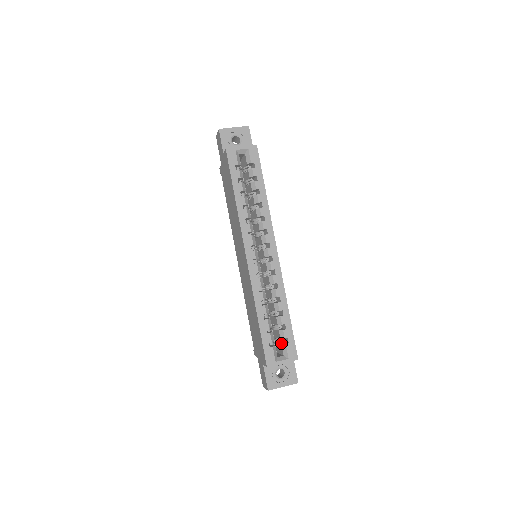
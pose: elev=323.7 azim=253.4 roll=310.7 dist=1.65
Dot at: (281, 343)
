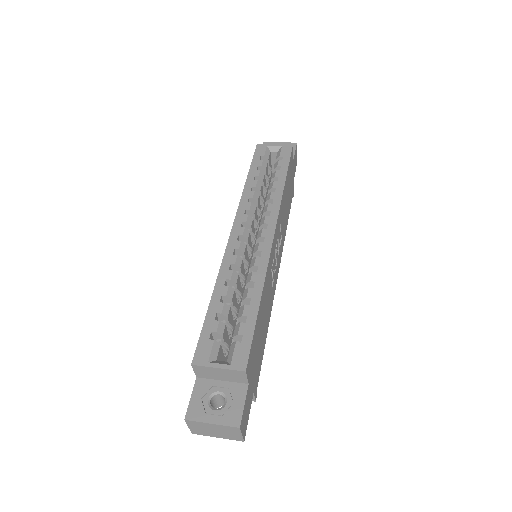
Dot at: occluded
